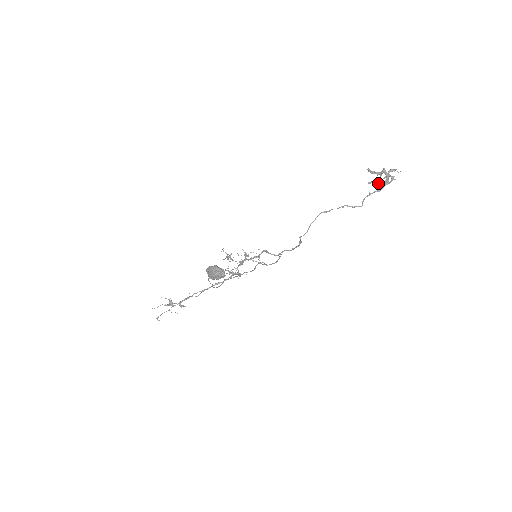
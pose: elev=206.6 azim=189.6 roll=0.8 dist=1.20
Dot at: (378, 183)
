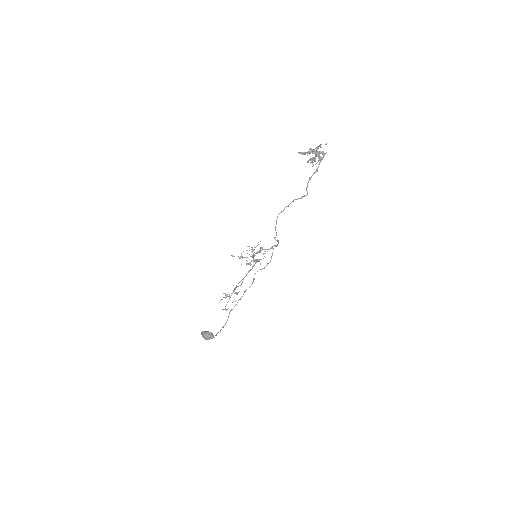
Dot at: (314, 160)
